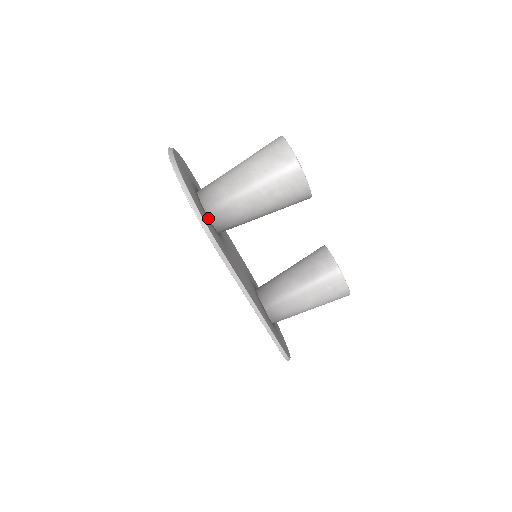
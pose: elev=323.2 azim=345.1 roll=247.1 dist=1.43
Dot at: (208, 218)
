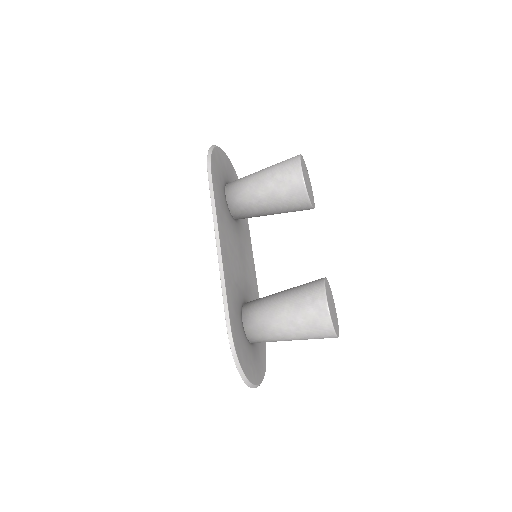
Dot at: (224, 187)
